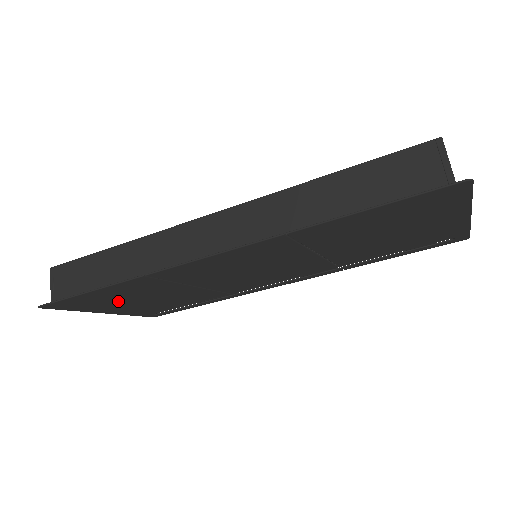
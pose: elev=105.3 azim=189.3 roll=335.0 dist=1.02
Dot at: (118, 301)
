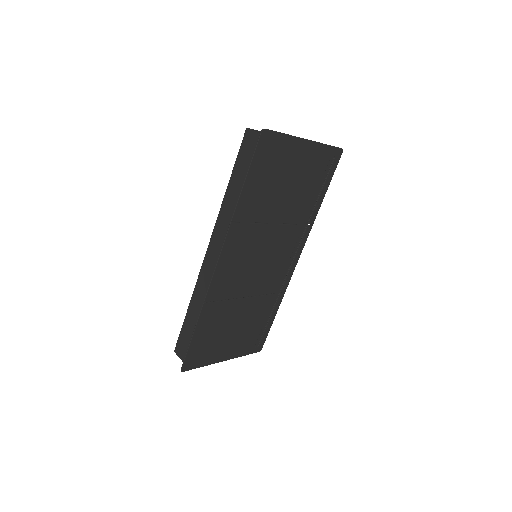
Dot at: (217, 340)
